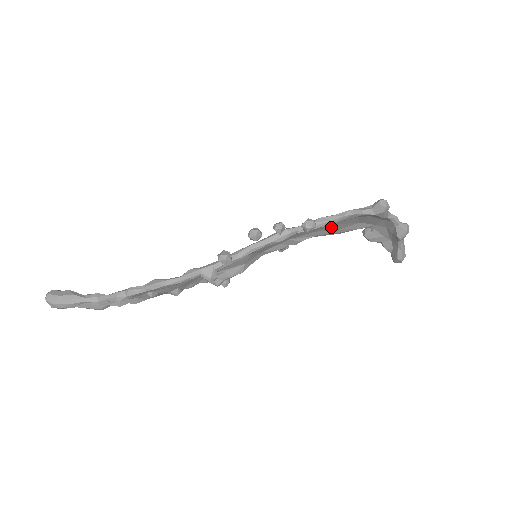
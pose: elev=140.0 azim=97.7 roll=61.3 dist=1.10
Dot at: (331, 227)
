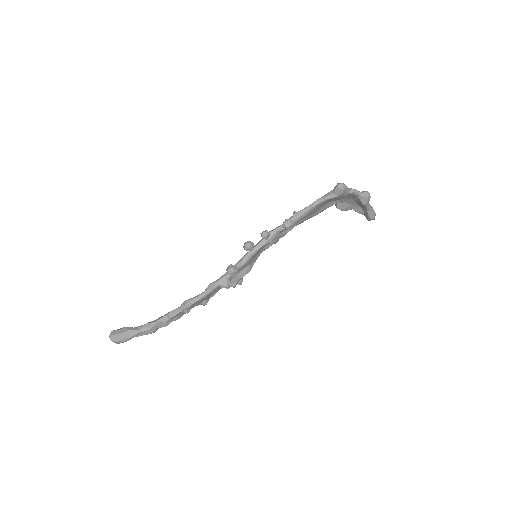
Dot at: (307, 215)
